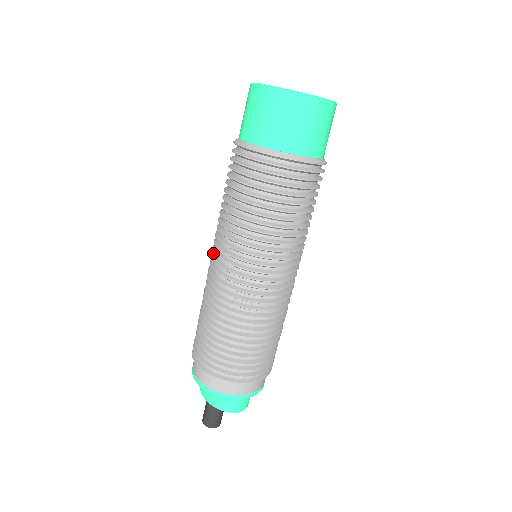
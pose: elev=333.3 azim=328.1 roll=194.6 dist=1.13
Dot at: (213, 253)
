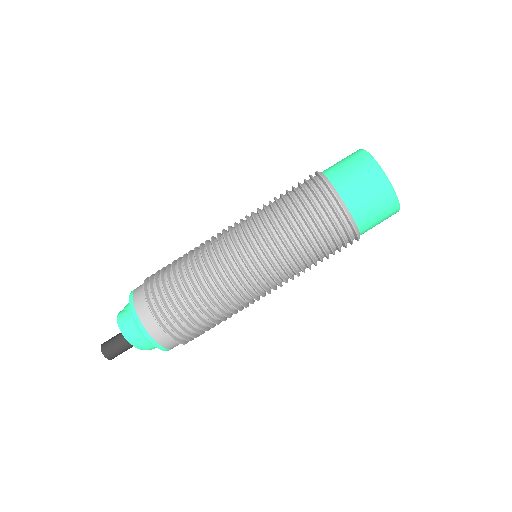
Dot at: occluded
